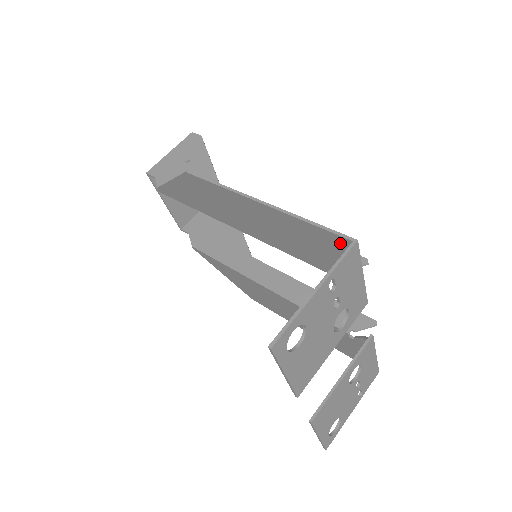
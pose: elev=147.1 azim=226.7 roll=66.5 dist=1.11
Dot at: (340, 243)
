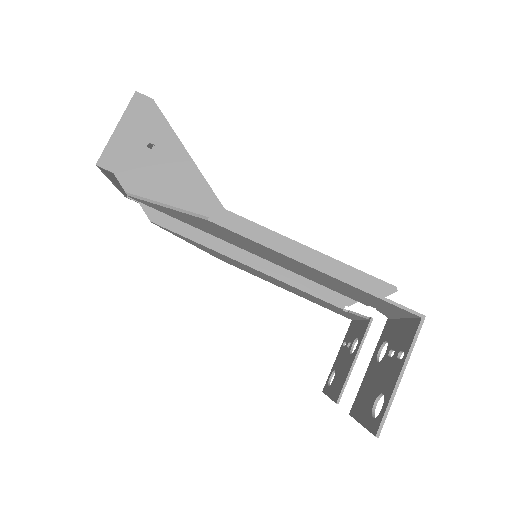
Dot at: (403, 311)
